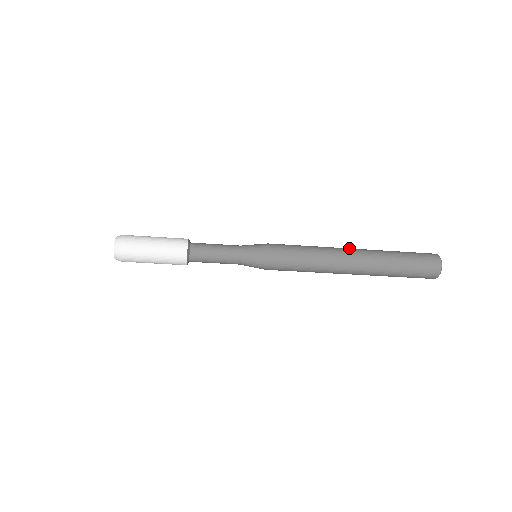
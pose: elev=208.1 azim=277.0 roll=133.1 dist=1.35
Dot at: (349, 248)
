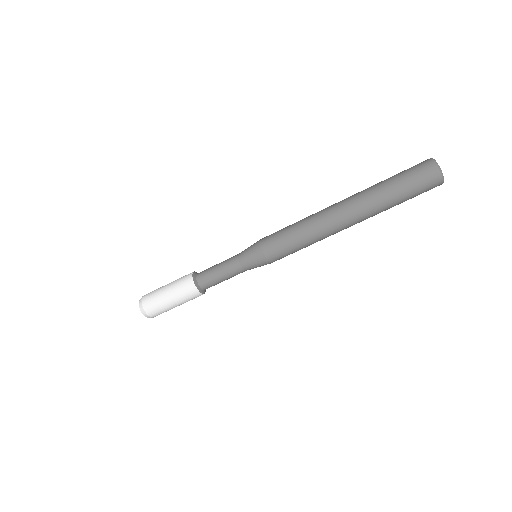
Dot at: occluded
